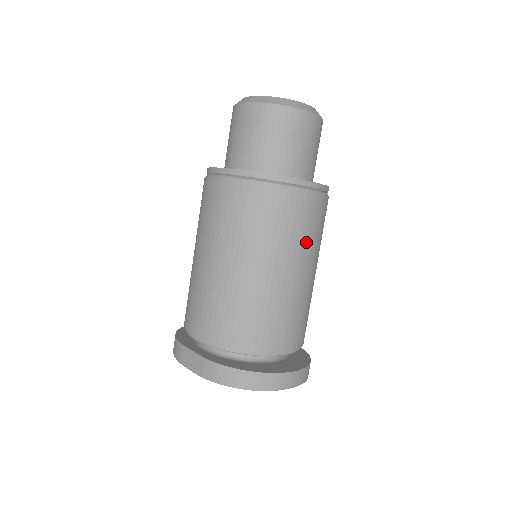
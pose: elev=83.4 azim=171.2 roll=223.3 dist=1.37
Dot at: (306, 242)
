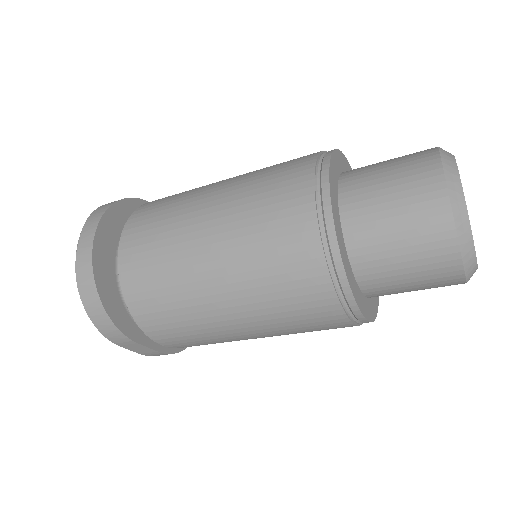
Dot at: occluded
